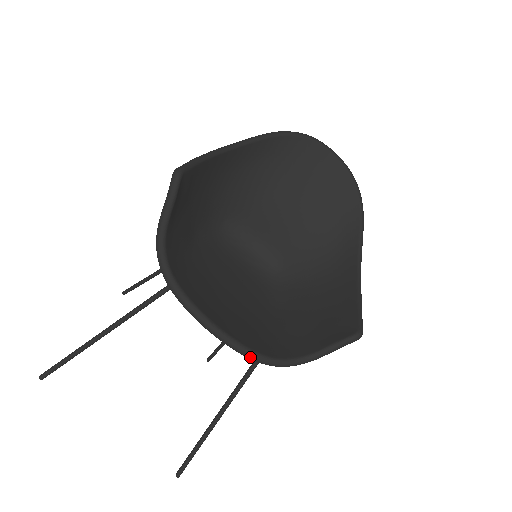
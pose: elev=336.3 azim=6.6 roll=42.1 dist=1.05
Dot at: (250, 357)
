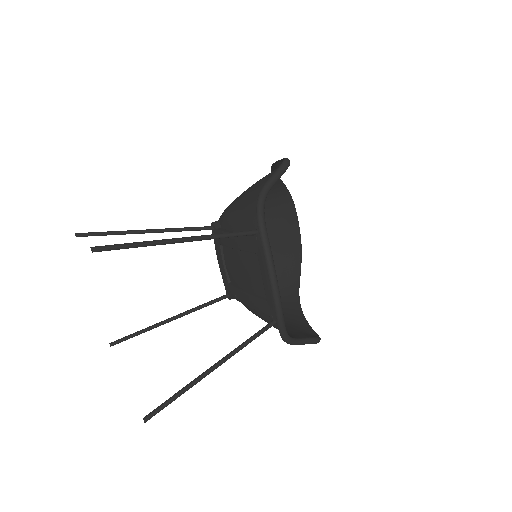
Dot at: (281, 316)
